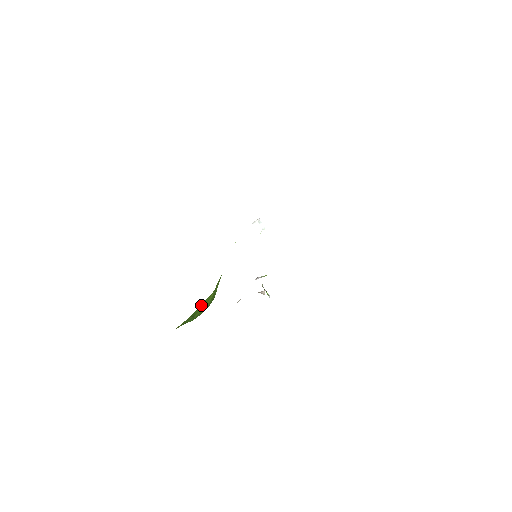
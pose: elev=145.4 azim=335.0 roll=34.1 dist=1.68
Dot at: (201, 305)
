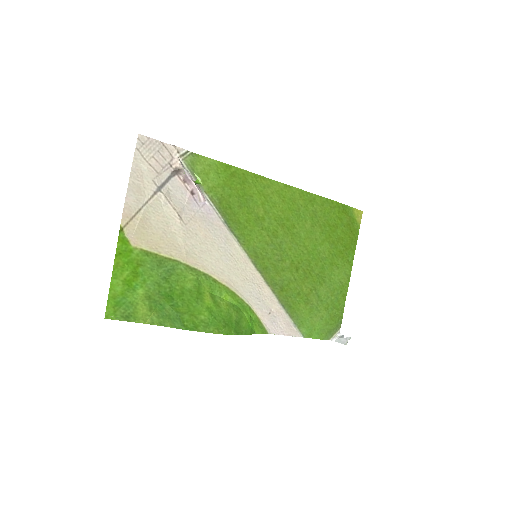
Dot at: (181, 291)
